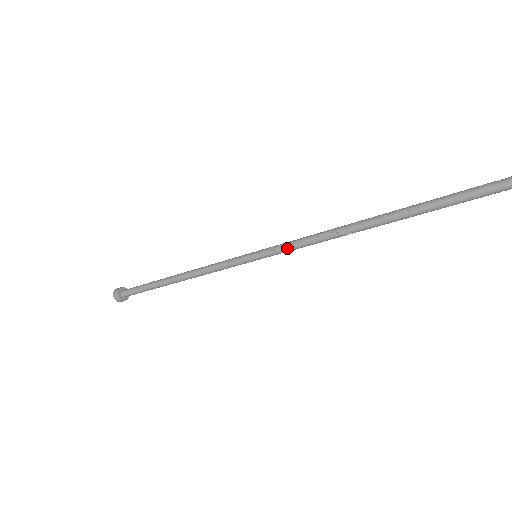
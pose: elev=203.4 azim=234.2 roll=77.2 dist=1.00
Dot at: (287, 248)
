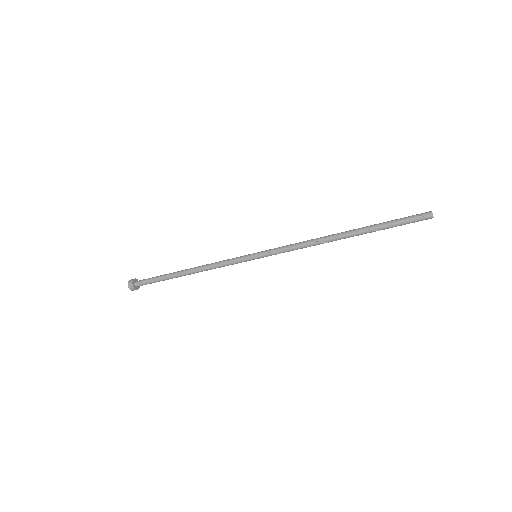
Dot at: (282, 251)
